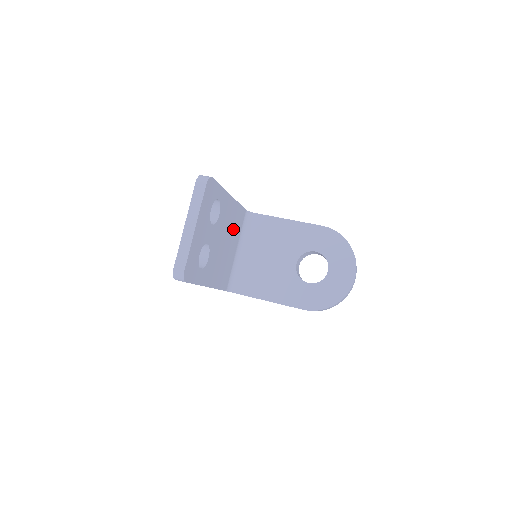
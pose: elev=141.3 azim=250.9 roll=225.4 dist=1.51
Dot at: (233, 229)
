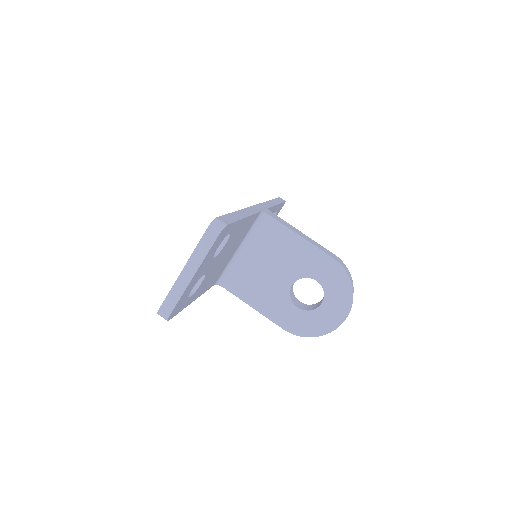
Dot at: (239, 238)
